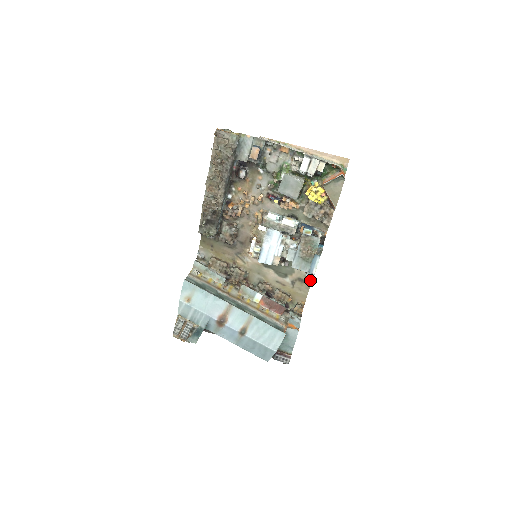
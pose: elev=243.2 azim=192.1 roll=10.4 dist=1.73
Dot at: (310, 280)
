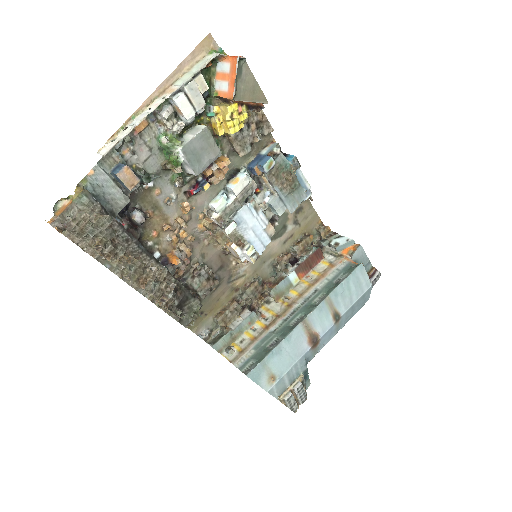
Dot at: occluded
